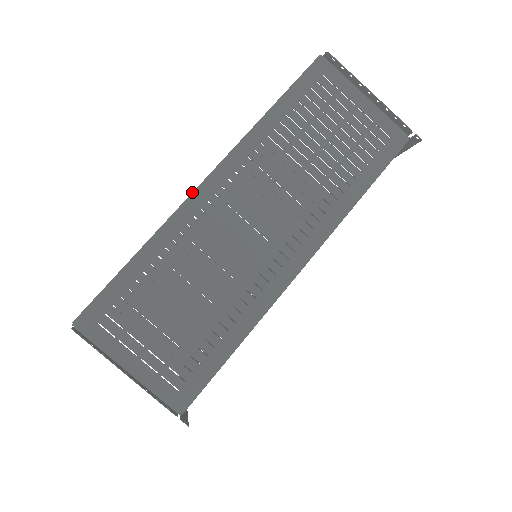
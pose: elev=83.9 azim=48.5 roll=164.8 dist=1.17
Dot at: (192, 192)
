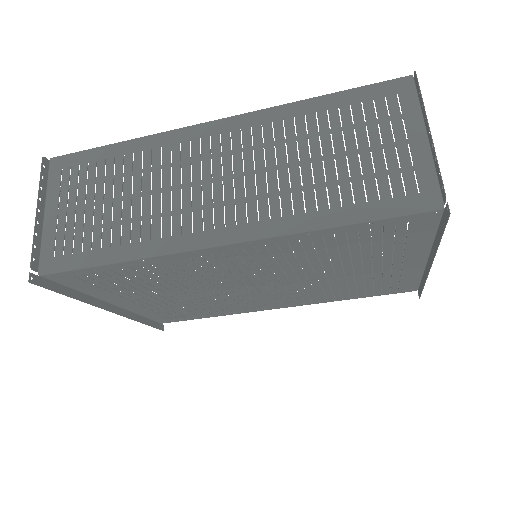
Dot at: (197, 124)
